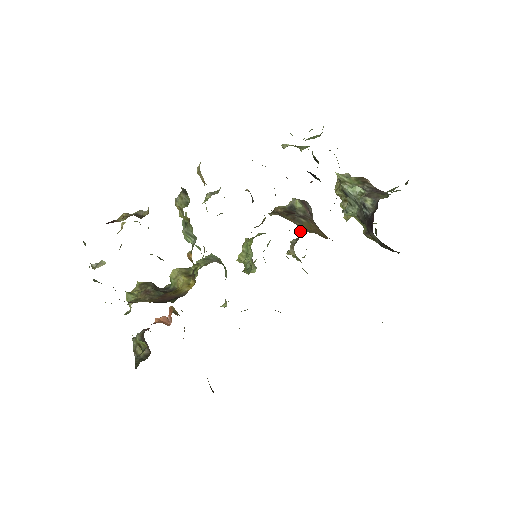
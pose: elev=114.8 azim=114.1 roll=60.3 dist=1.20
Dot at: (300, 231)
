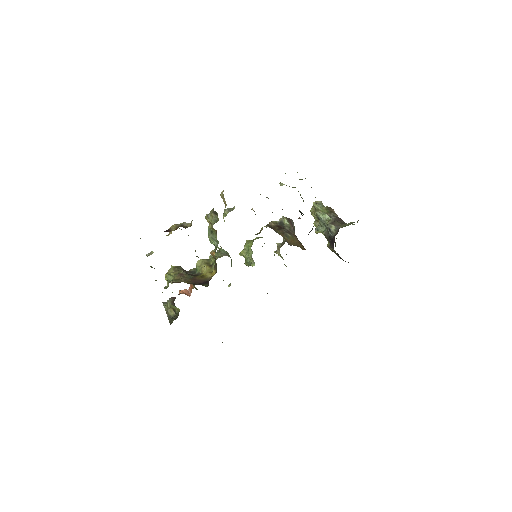
Dot at: occluded
